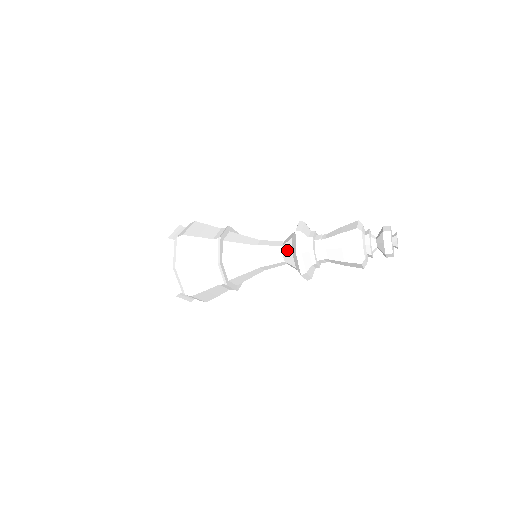
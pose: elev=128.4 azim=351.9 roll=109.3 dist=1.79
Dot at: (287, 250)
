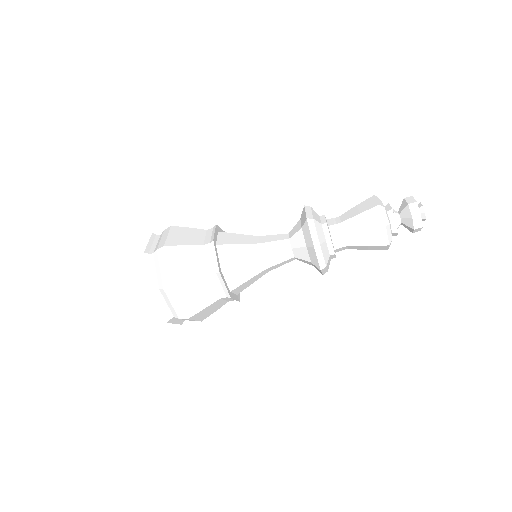
Dot at: (301, 257)
